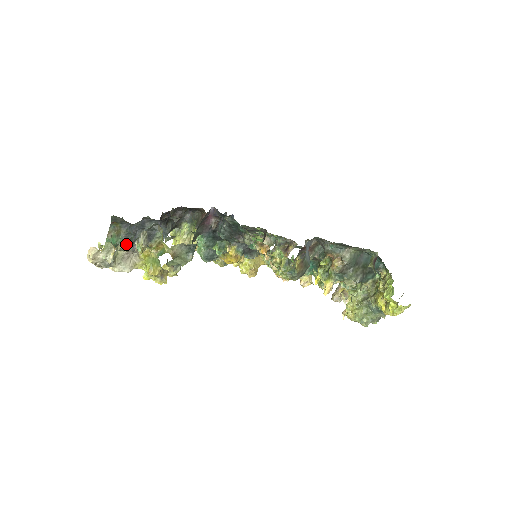
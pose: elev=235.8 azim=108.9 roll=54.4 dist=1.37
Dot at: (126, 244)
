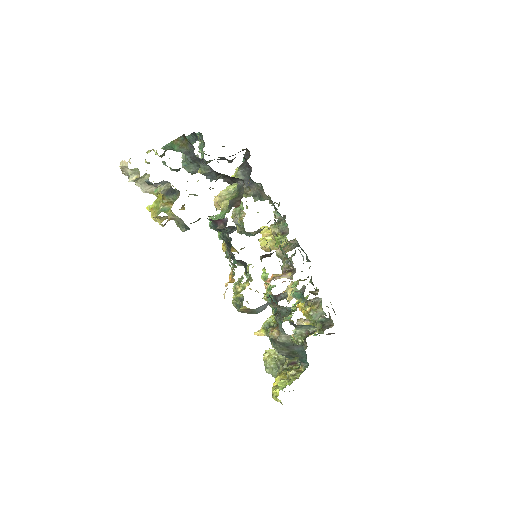
Dot at: (149, 181)
